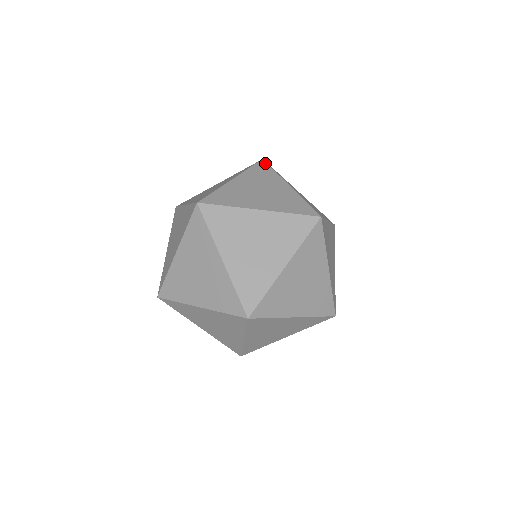
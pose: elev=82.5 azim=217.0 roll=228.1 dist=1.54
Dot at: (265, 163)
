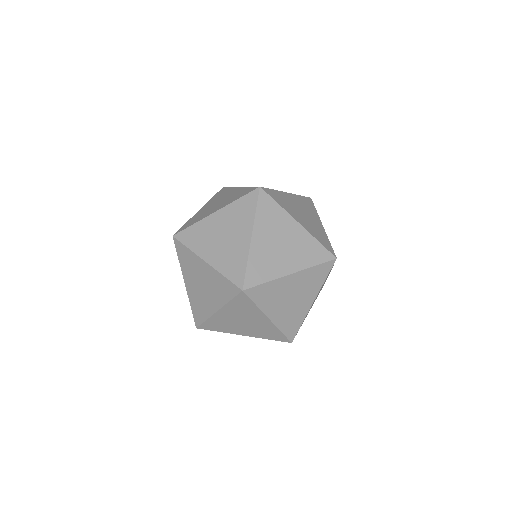
Dot at: (224, 188)
